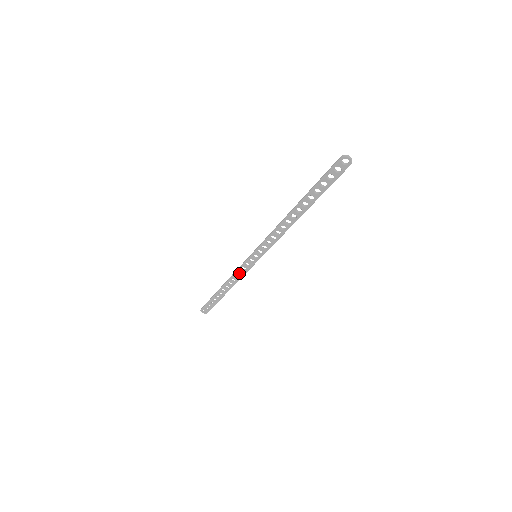
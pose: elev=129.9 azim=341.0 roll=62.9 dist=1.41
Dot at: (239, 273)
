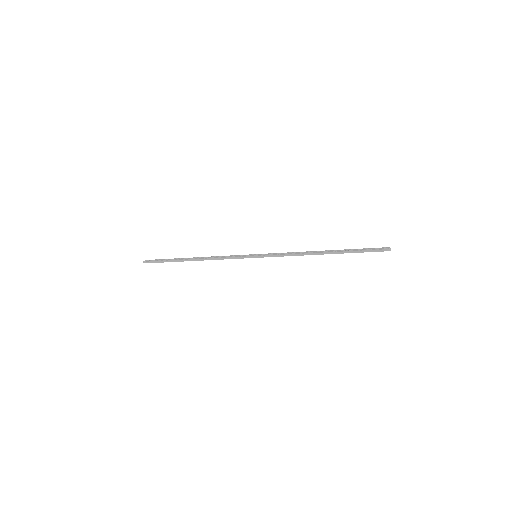
Dot at: (225, 258)
